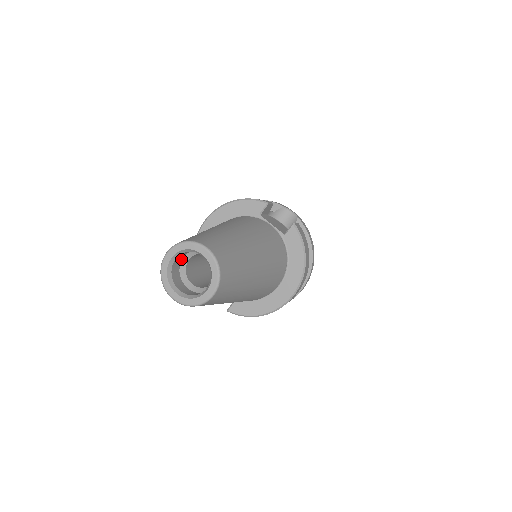
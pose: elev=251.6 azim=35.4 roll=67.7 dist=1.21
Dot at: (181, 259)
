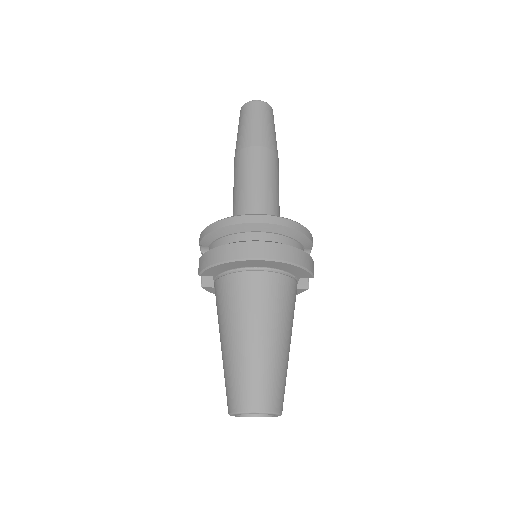
Dot at: occluded
